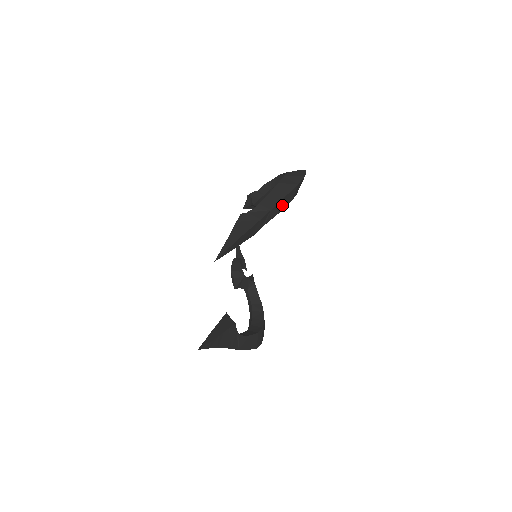
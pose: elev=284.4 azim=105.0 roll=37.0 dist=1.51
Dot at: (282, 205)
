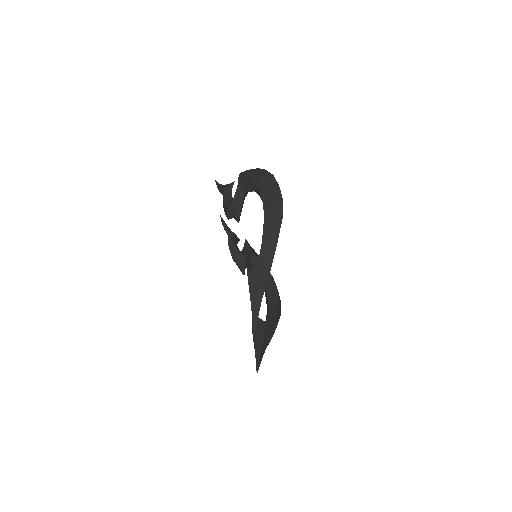
Dot at: occluded
